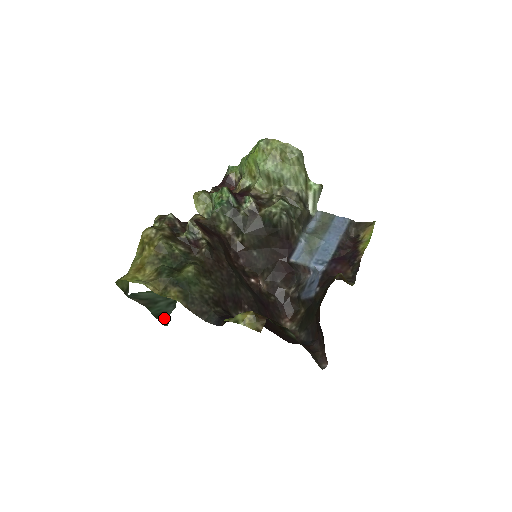
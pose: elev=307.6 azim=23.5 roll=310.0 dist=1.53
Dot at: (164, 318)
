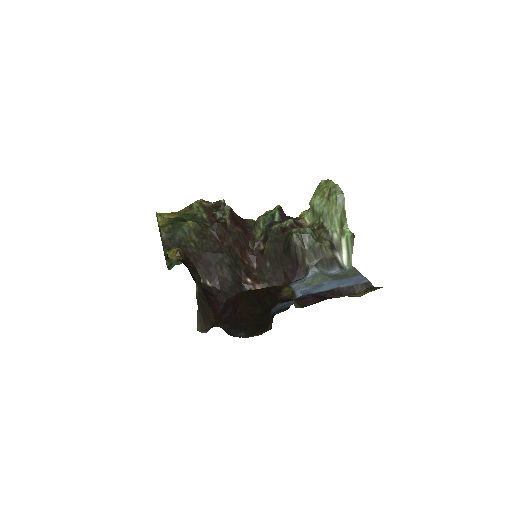
Dot at: (169, 261)
